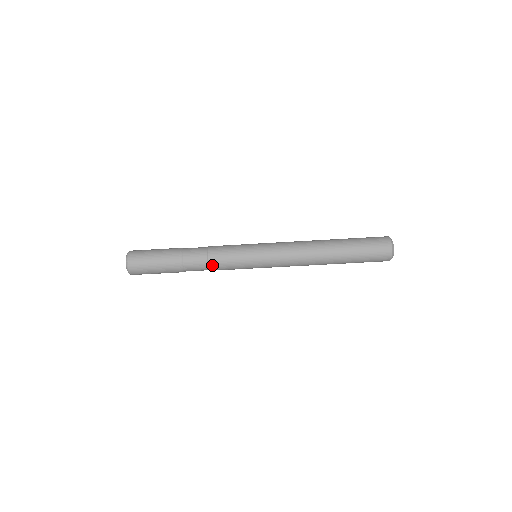
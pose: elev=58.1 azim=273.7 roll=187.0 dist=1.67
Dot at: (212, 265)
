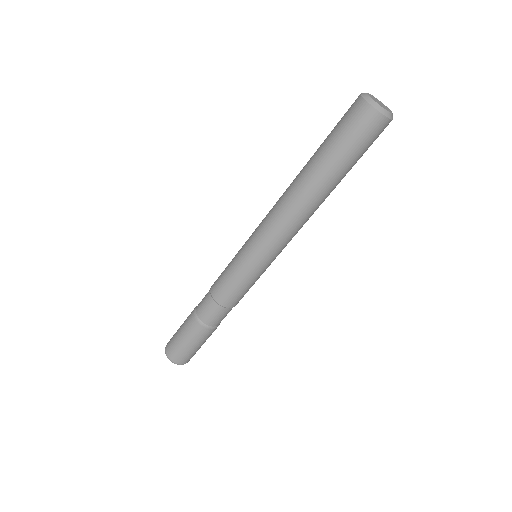
Dot at: (234, 305)
